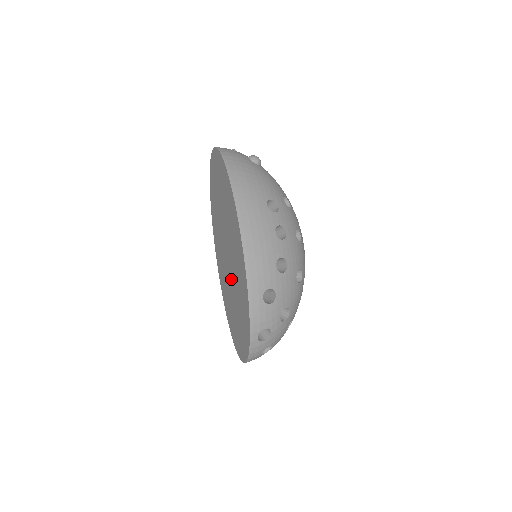
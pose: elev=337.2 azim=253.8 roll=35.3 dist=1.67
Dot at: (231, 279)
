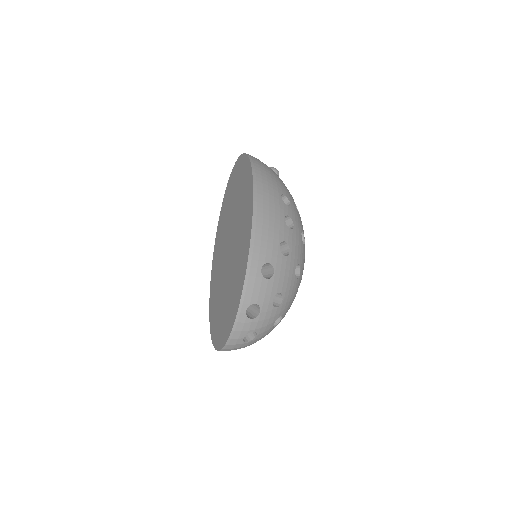
Dot at: (227, 268)
